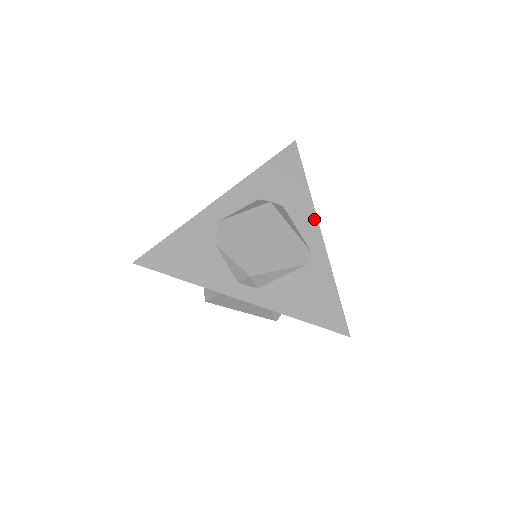
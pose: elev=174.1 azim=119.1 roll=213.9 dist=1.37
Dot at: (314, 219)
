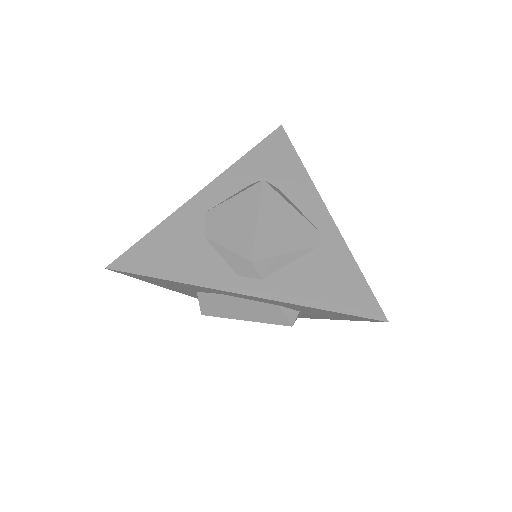
Dot at: (317, 198)
